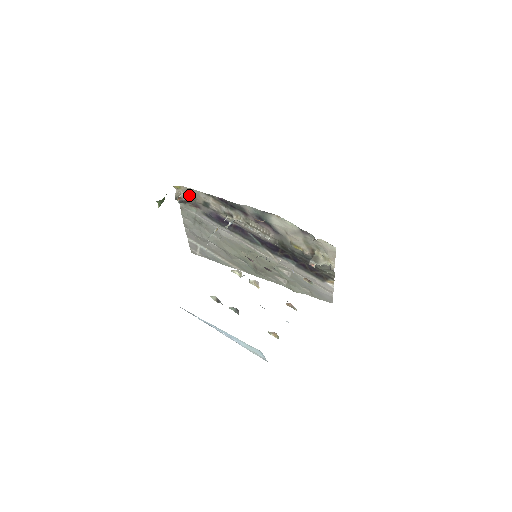
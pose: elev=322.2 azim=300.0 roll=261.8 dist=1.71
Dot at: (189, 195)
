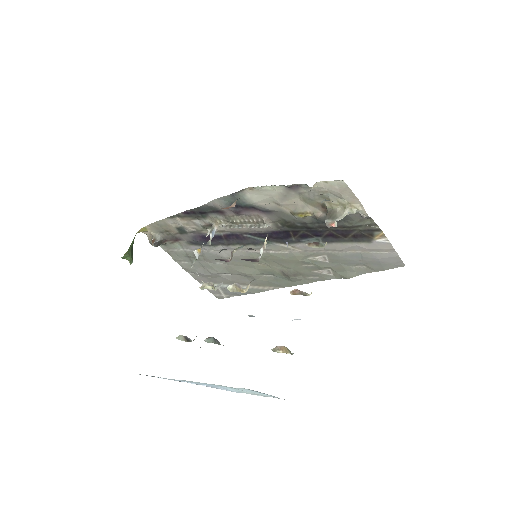
Dot at: (161, 231)
